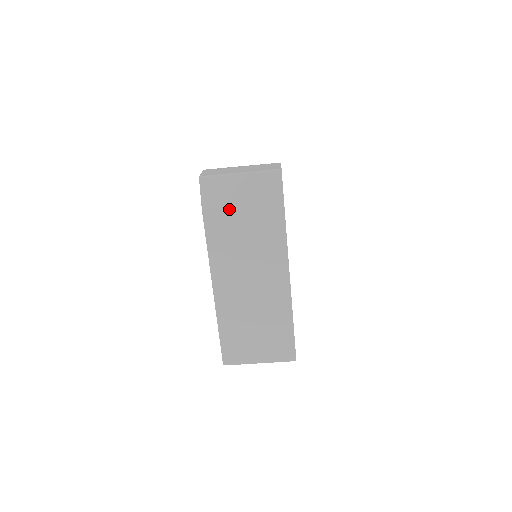
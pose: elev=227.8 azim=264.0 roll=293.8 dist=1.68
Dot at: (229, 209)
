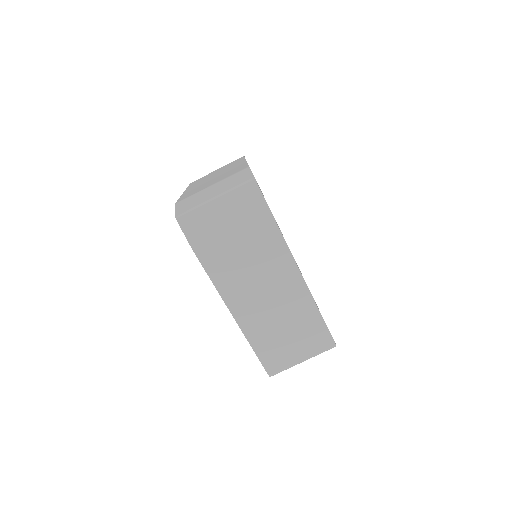
Dot at: (218, 237)
